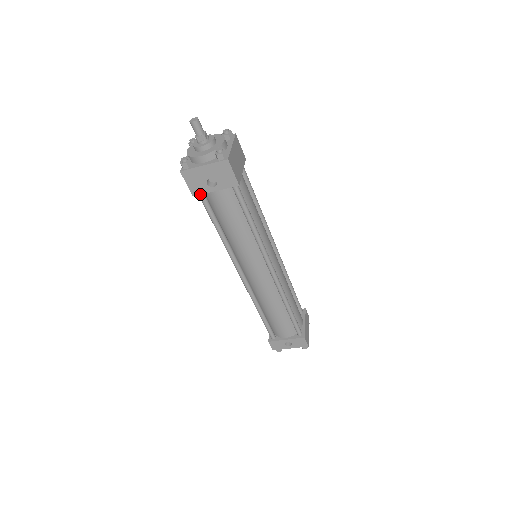
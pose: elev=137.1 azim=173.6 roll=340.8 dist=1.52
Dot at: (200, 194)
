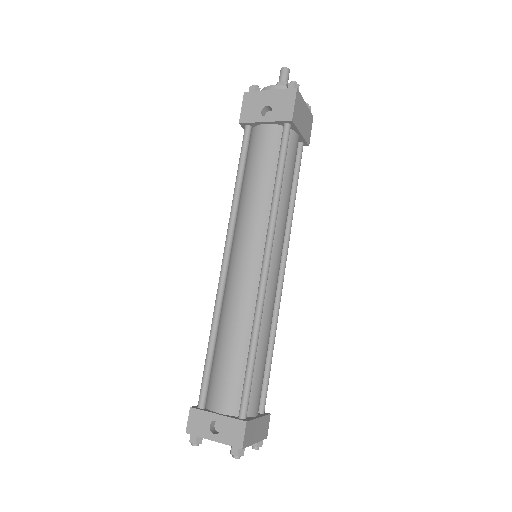
Dot at: (247, 122)
